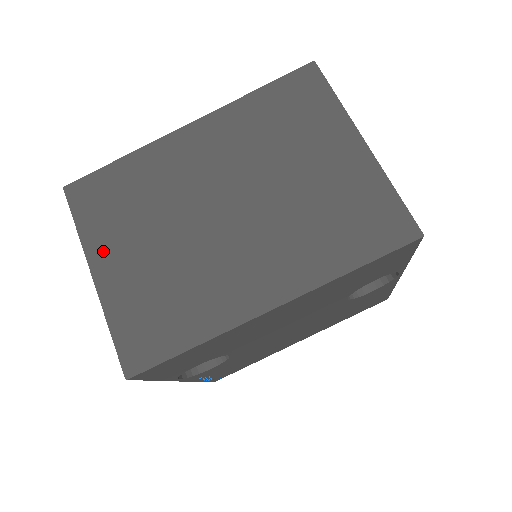
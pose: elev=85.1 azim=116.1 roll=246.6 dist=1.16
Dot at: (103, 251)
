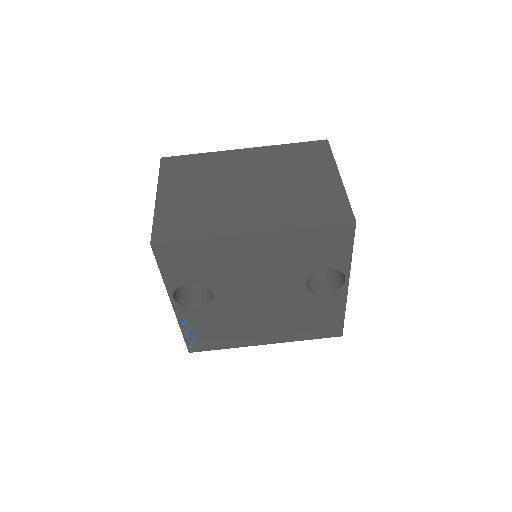
Dot at: (168, 188)
